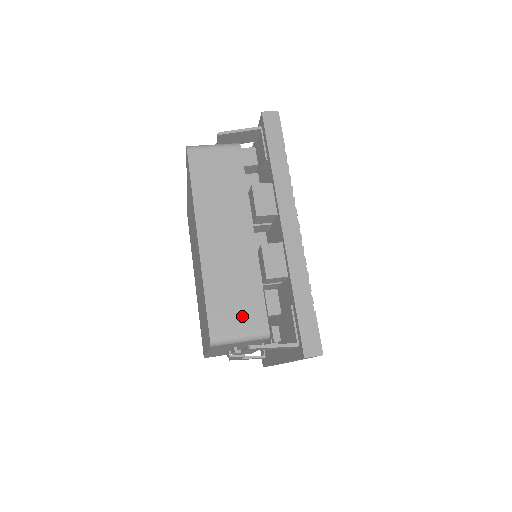
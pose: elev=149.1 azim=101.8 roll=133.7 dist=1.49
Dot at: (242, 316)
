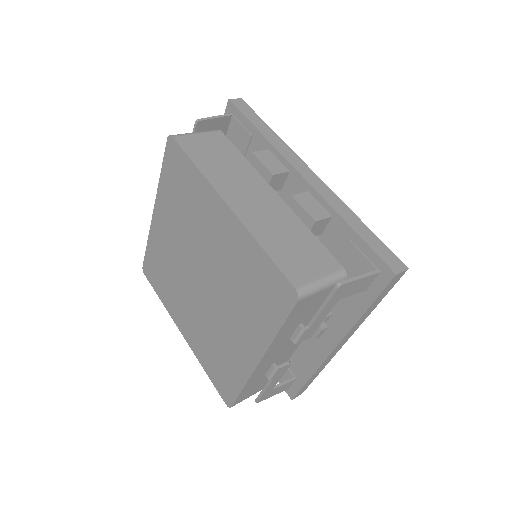
Dot at: (312, 262)
